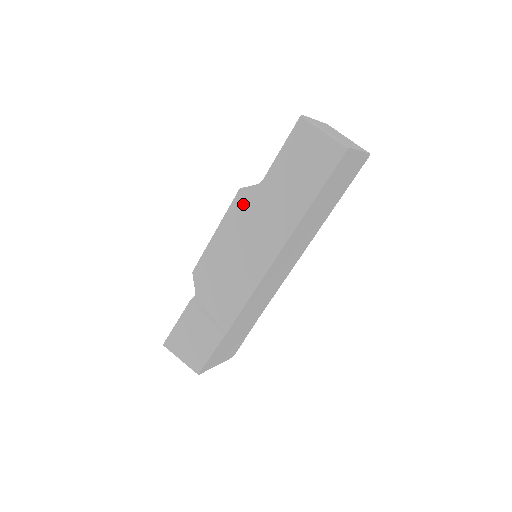
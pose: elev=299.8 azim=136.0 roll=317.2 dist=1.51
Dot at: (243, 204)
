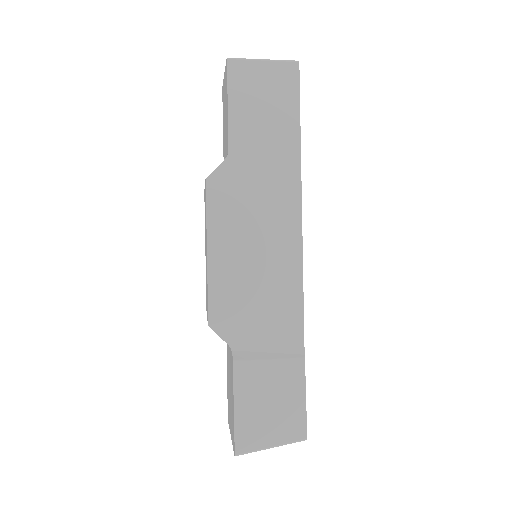
Dot at: (222, 193)
